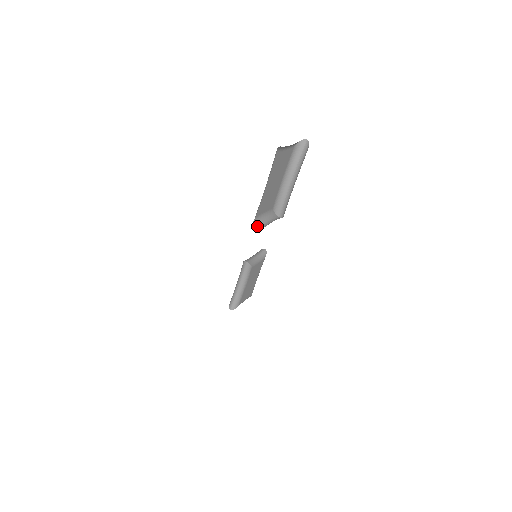
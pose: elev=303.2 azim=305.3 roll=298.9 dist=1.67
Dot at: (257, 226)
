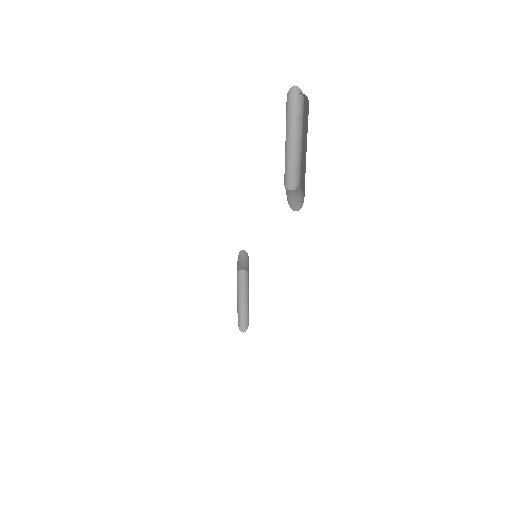
Dot at: (292, 205)
